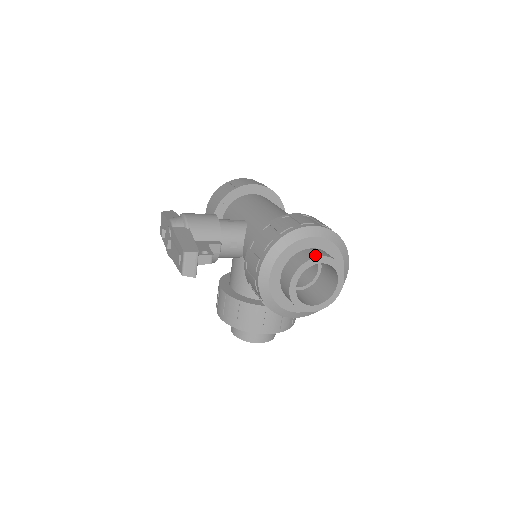
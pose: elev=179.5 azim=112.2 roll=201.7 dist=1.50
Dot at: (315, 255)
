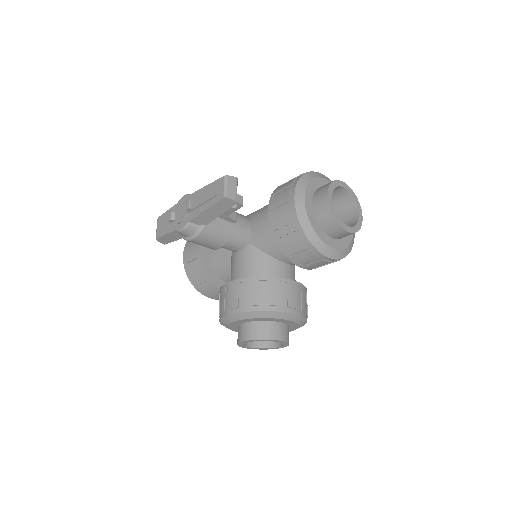
Dot at: (337, 181)
